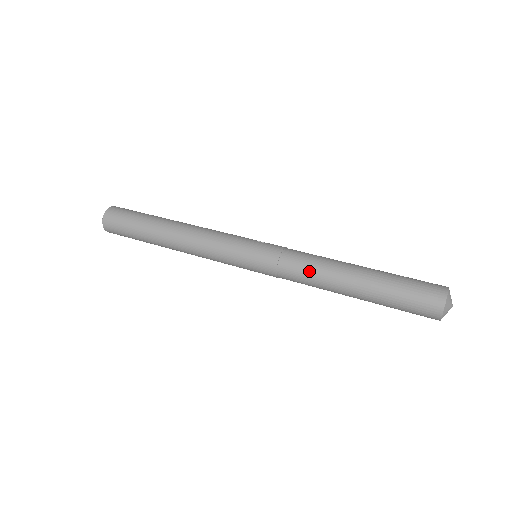
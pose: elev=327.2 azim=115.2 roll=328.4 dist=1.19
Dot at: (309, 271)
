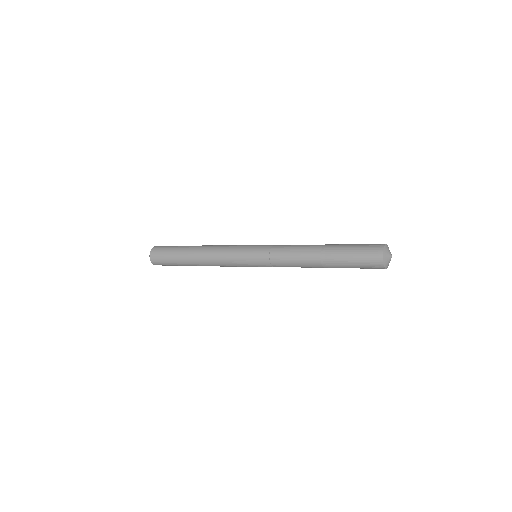
Dot at: (294, 245)
